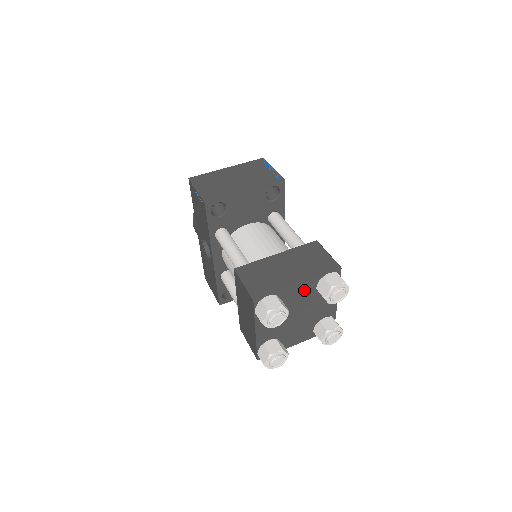
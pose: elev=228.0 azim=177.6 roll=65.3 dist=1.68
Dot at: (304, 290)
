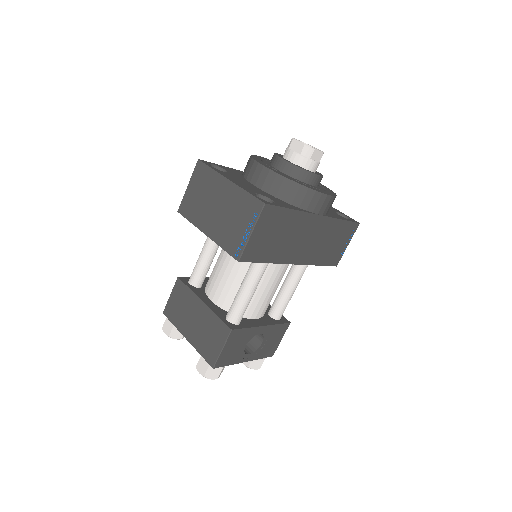
Dot at: occluded
